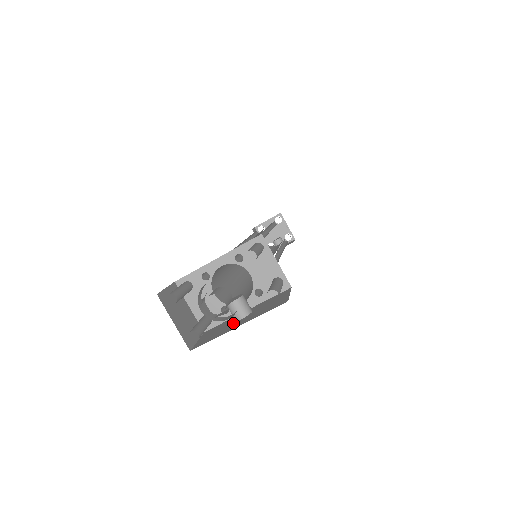
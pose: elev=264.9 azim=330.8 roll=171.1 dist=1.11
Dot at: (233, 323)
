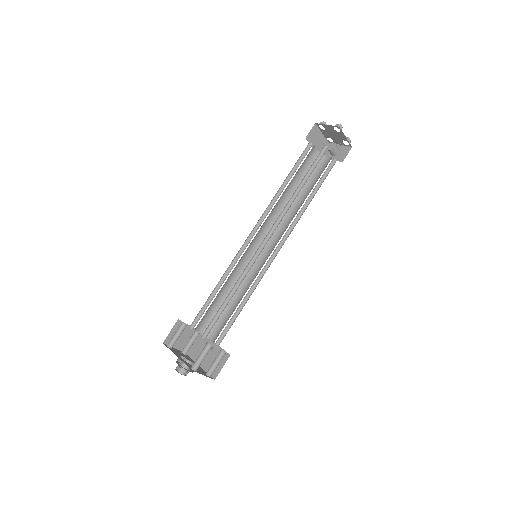
Dot at: occluded
